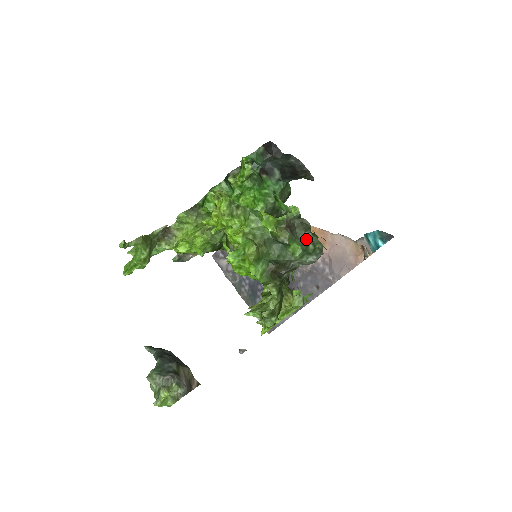
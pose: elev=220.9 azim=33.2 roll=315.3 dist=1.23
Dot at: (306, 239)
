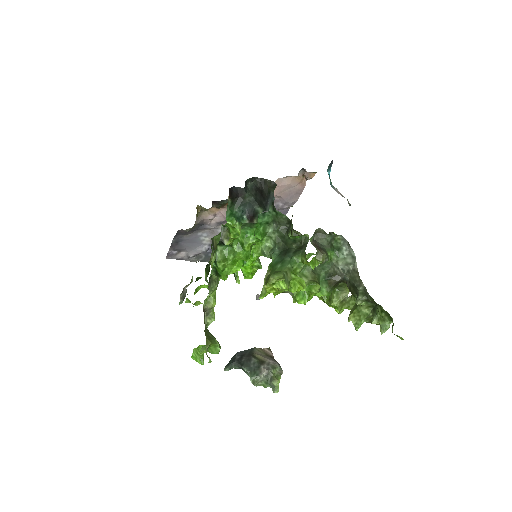
Dot at: (329, 242)
